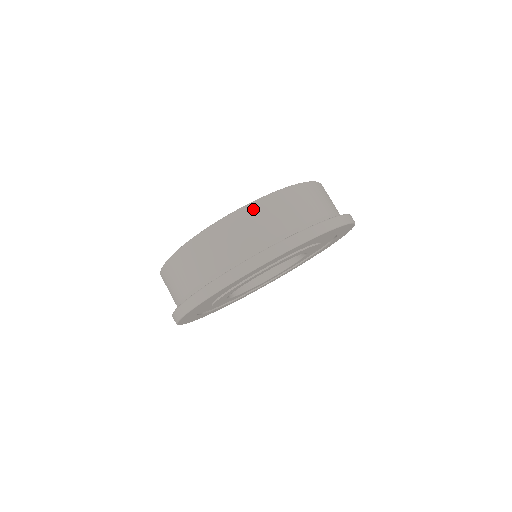
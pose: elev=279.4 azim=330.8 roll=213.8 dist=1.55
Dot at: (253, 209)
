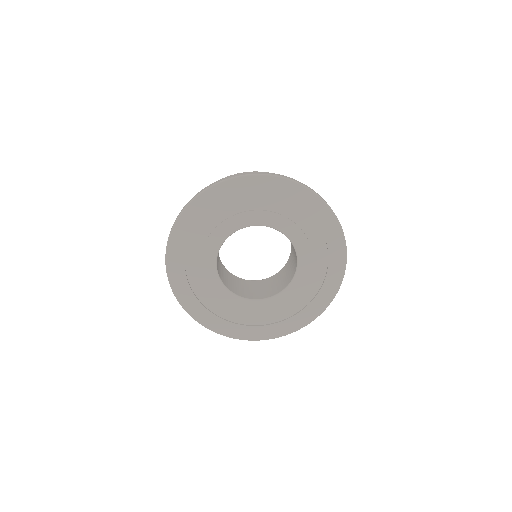
Dot at: occluded
